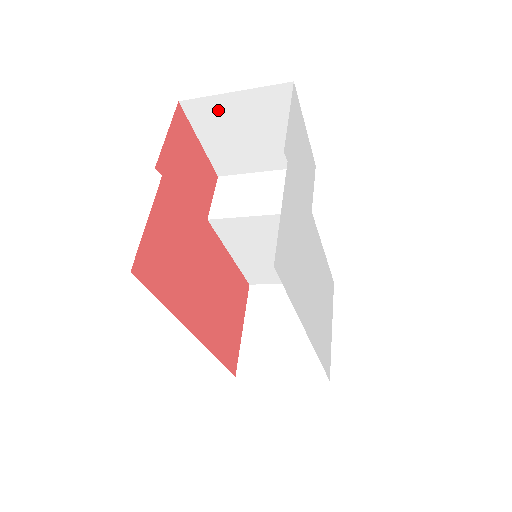
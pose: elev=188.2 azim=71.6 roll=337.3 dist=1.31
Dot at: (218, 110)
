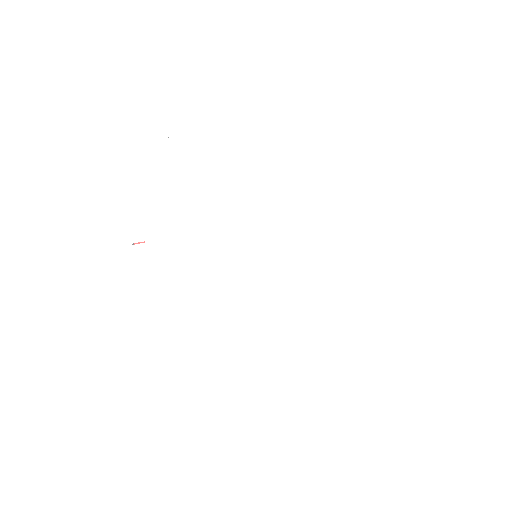
Dot at: occluded
